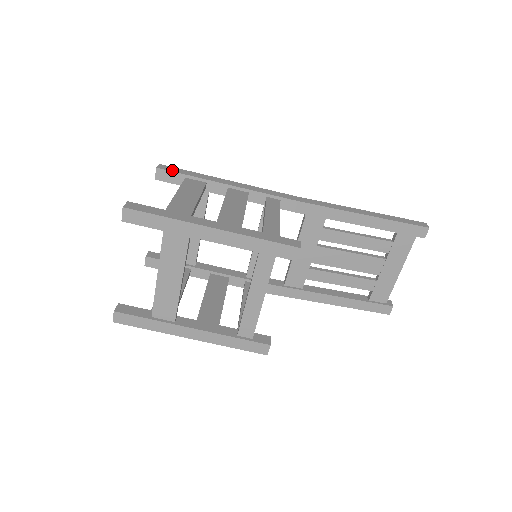
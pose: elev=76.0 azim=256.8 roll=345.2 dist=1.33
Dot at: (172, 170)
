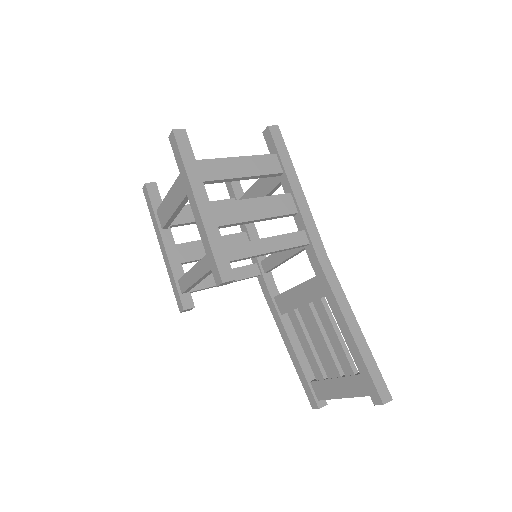
Dot at: (275, 139)
